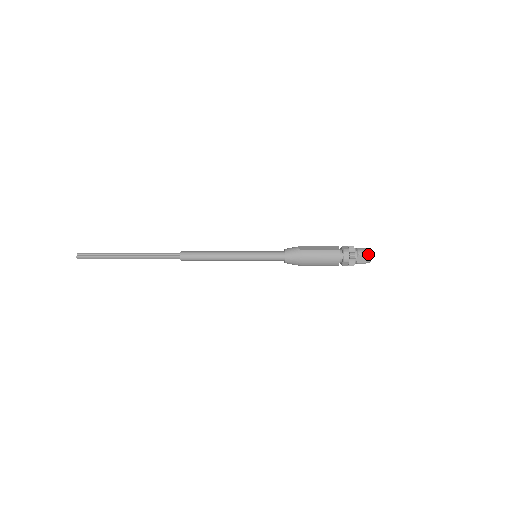
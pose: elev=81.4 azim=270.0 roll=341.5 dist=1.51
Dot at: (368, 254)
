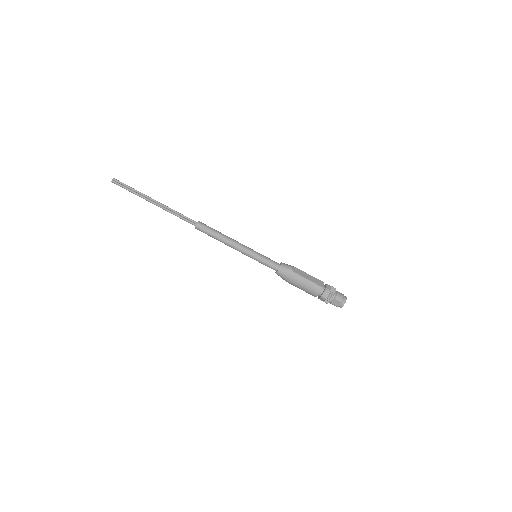
Dot at: (343, 301)
